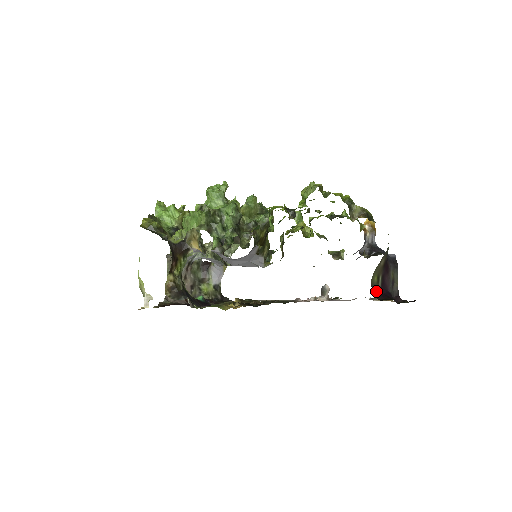
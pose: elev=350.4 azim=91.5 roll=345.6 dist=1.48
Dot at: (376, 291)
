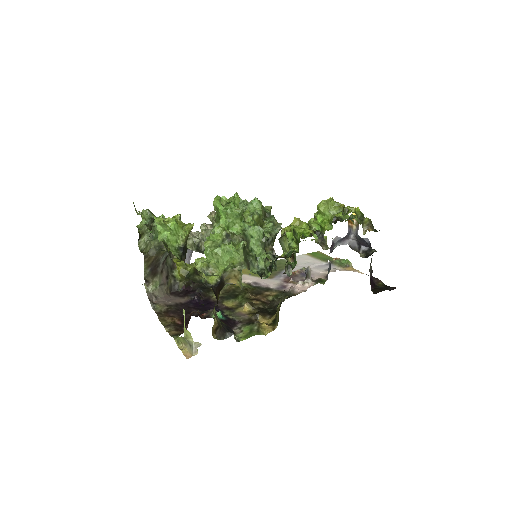
Dot at: occluded
